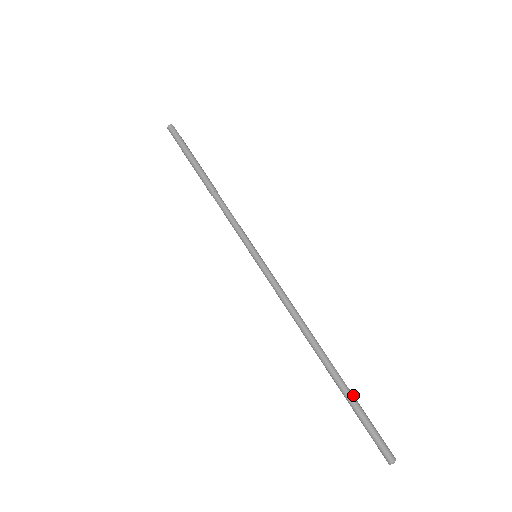
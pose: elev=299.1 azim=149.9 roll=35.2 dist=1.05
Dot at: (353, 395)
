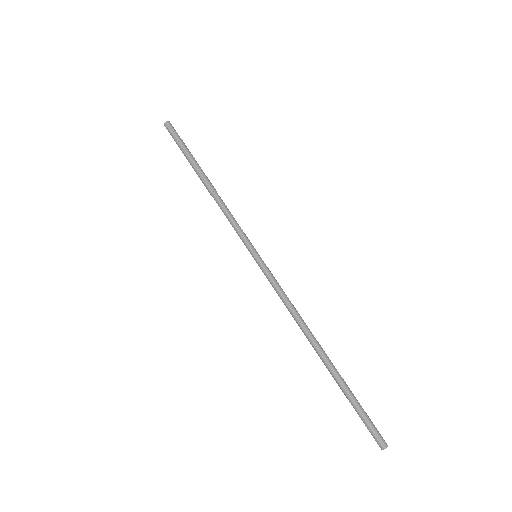
Dot at: (348, 389)
